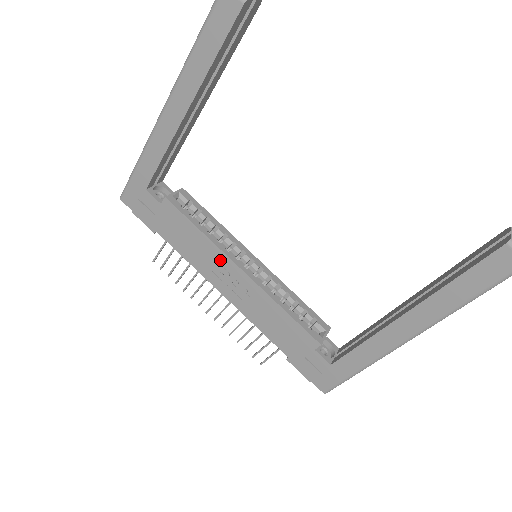
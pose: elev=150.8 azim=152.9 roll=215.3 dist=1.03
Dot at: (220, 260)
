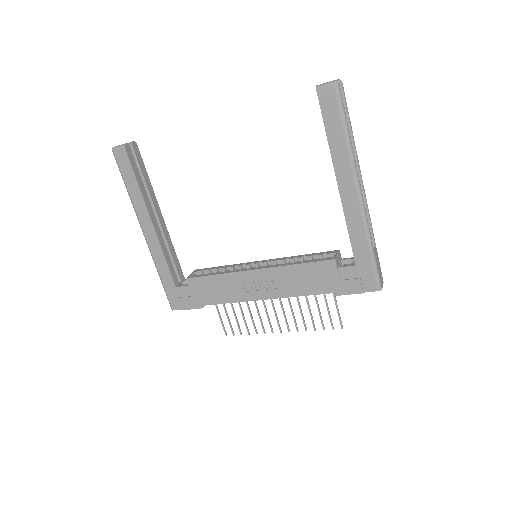
Dot at: (241, 279)
